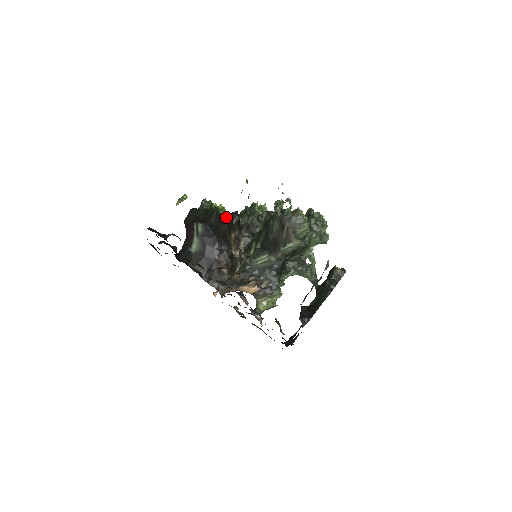
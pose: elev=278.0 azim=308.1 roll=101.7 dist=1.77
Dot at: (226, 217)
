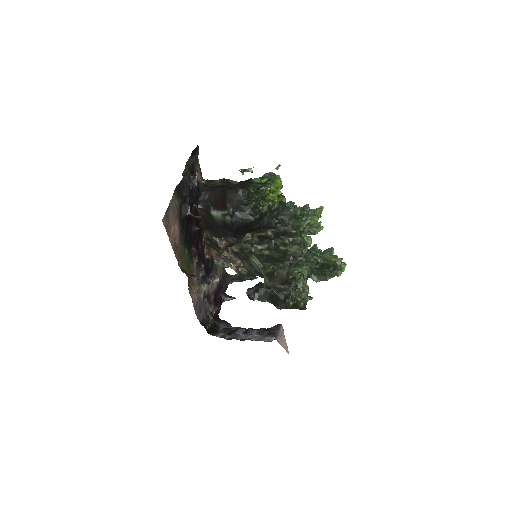
Dot at: (268, 213)
